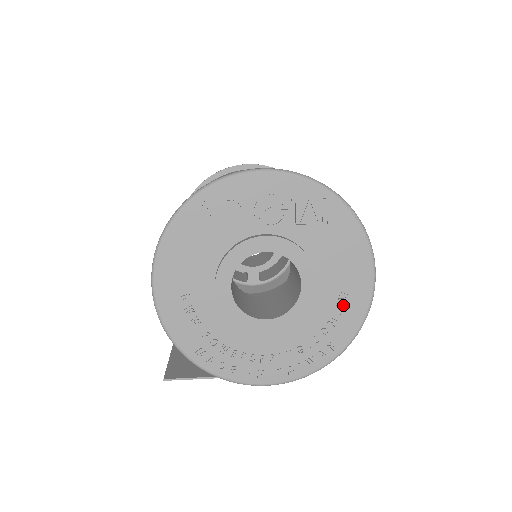
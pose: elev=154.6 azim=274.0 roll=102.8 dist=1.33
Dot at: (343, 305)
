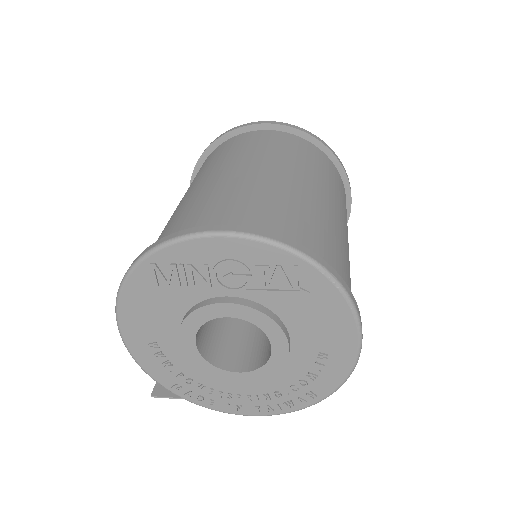
Dot at: (323, 363)
